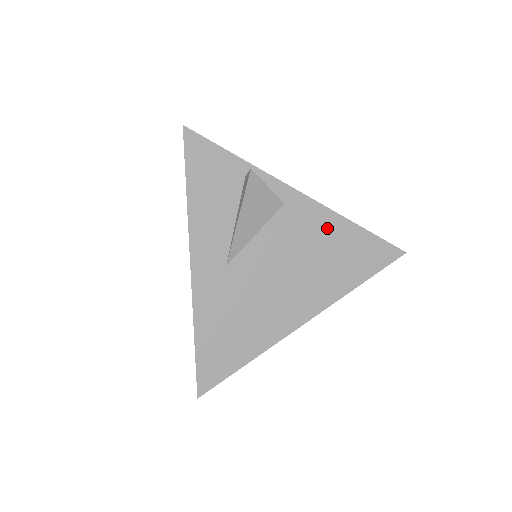
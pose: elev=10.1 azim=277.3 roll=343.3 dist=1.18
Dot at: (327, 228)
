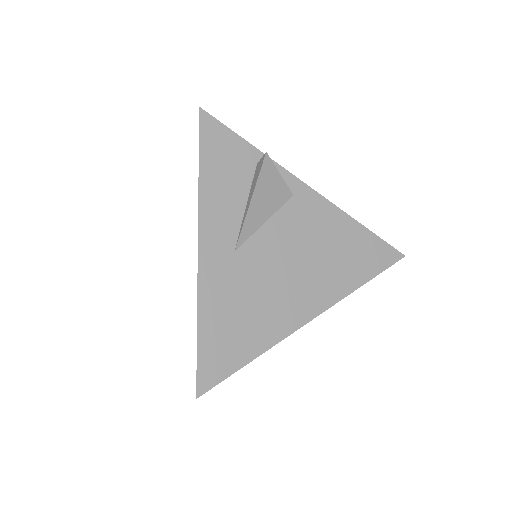
Dot at: (333, 224)
